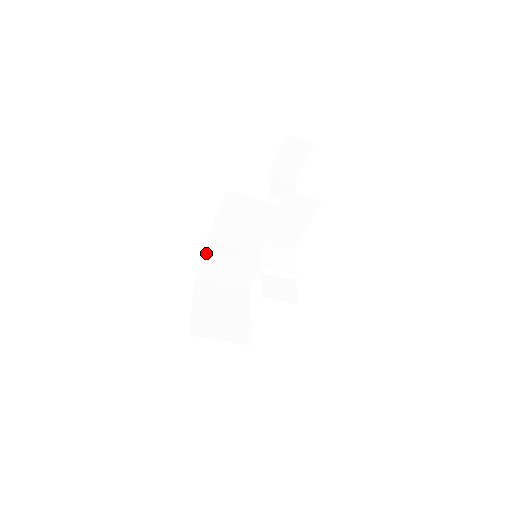
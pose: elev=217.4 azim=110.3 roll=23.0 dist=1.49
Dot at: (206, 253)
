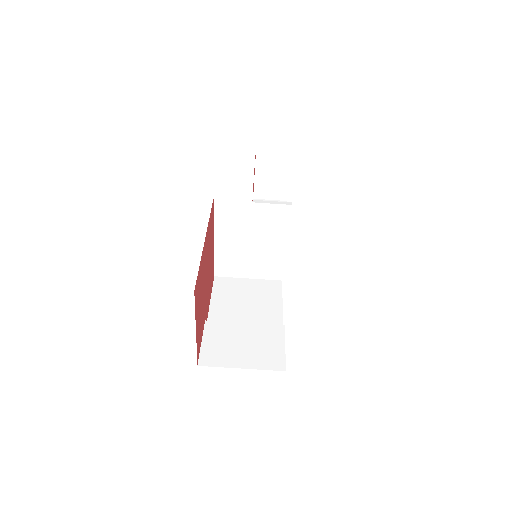
Dot at: (207, 325)
